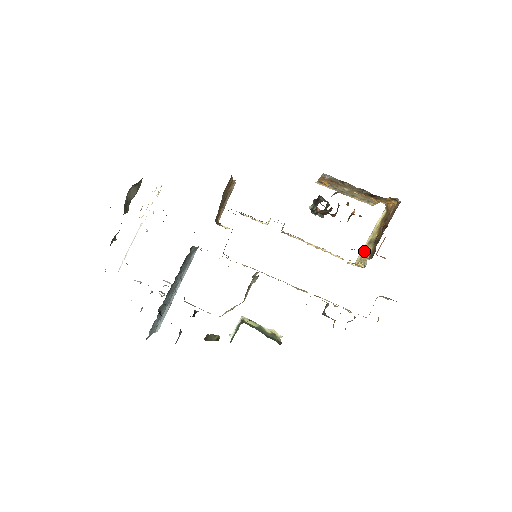
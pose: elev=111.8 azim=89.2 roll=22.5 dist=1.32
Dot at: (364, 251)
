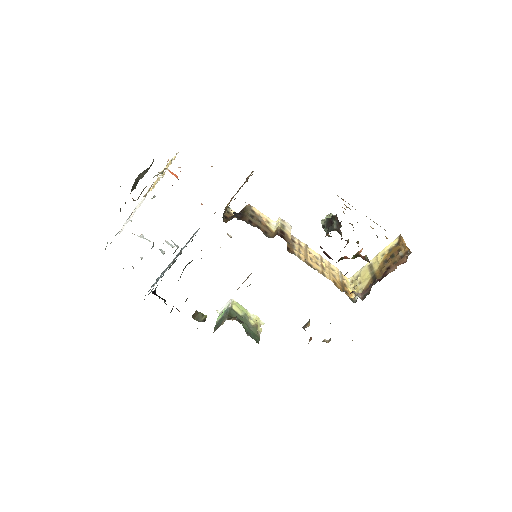
Dot at: (362, 273)
